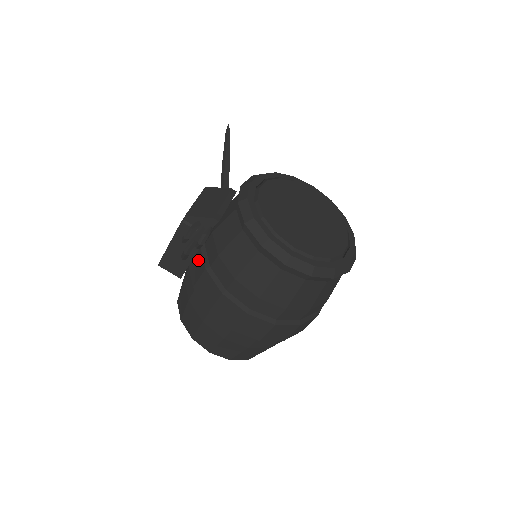
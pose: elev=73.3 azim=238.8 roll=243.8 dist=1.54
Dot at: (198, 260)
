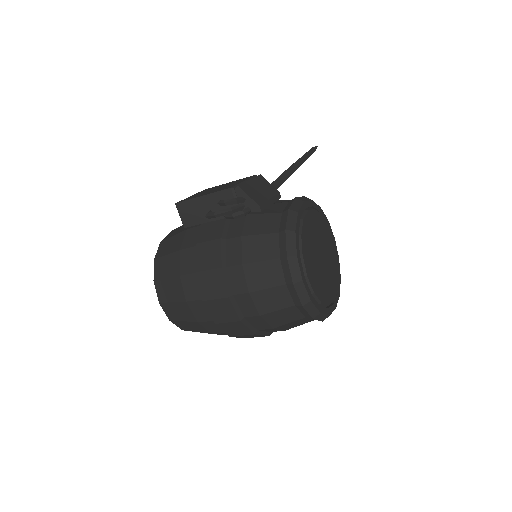
Dot at: (217, 226)
